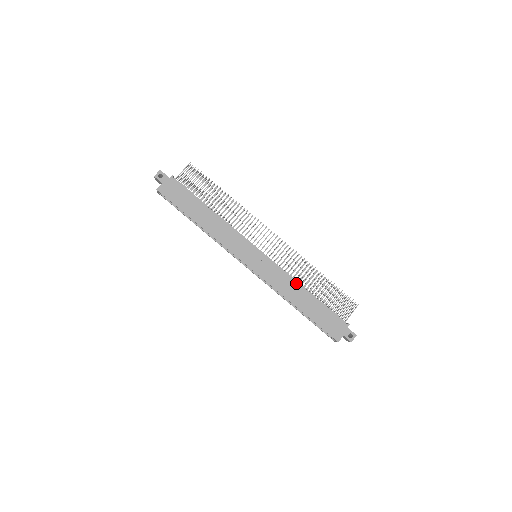
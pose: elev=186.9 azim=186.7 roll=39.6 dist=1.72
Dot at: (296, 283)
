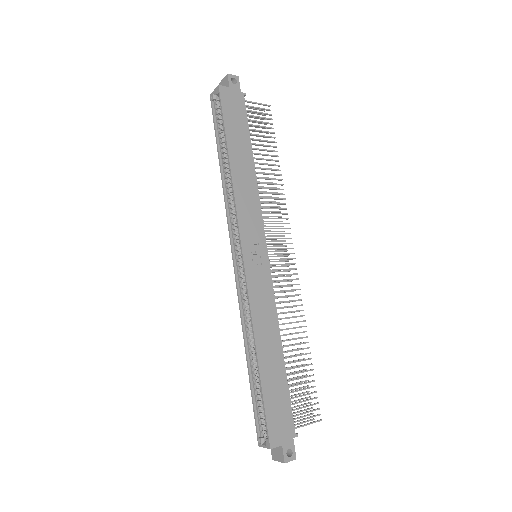
Dot at: (278, 327)
